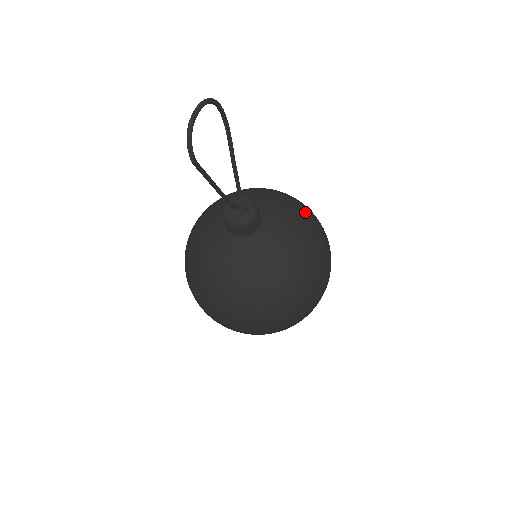
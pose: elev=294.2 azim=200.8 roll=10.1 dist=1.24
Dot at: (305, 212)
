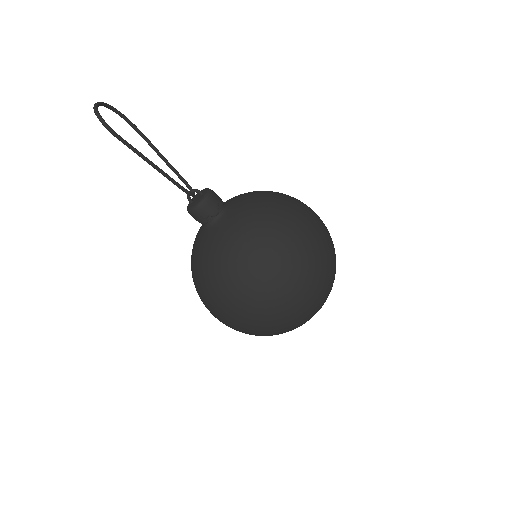
Dot at: occluded
